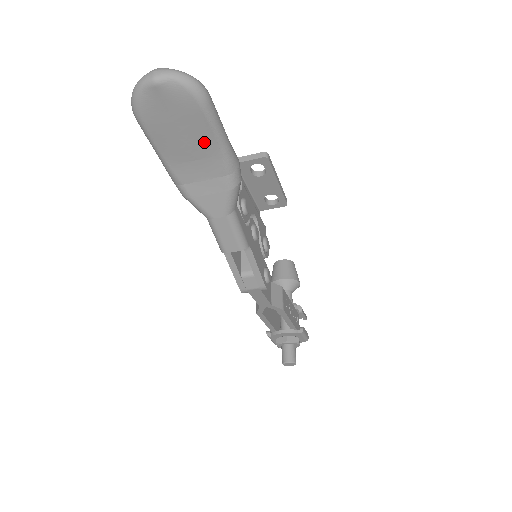
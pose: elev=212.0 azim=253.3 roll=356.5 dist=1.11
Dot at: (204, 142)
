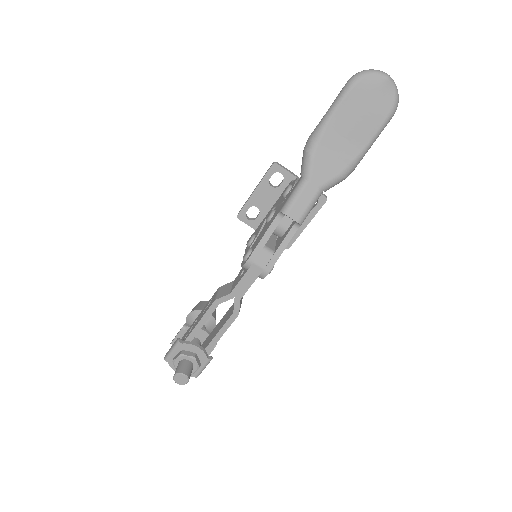
Dot at: (364, 133)
